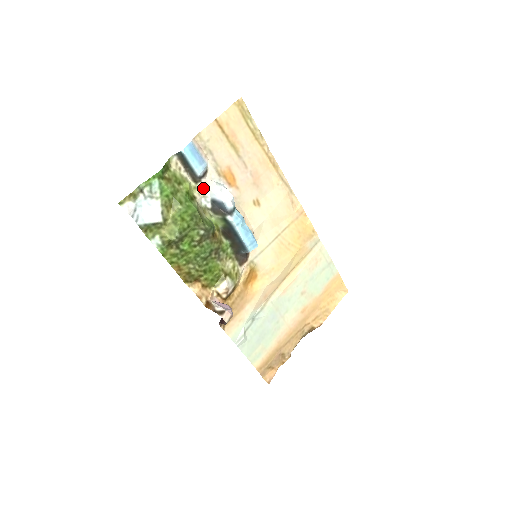
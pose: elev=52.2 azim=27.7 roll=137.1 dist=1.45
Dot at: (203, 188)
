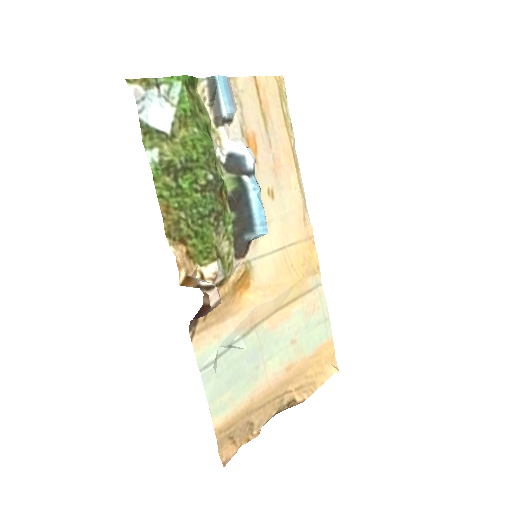
Dot at: (222, 136)
